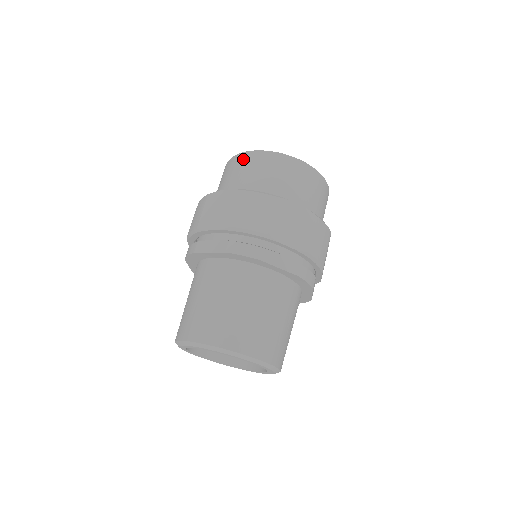
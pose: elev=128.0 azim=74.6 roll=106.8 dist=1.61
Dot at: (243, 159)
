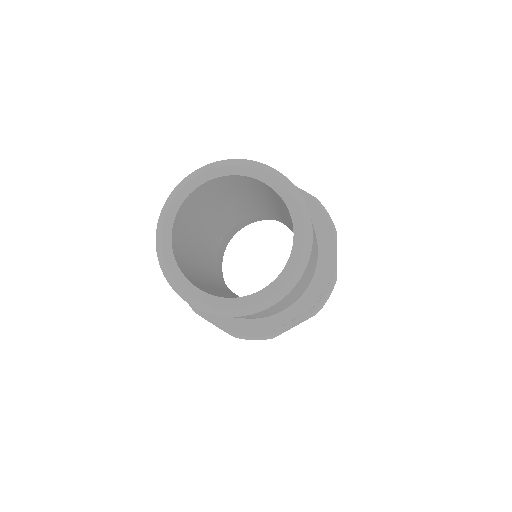
Dot at: occluded
